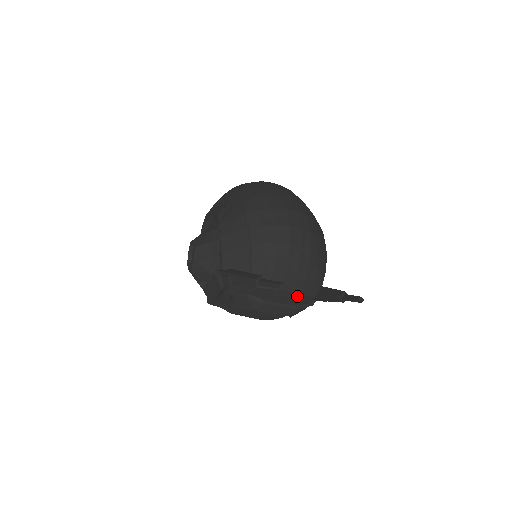
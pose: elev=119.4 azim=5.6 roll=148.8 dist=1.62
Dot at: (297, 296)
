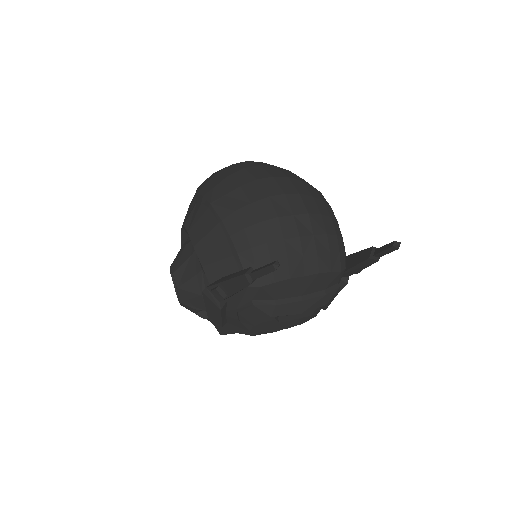
Dot at: (317, 278)
